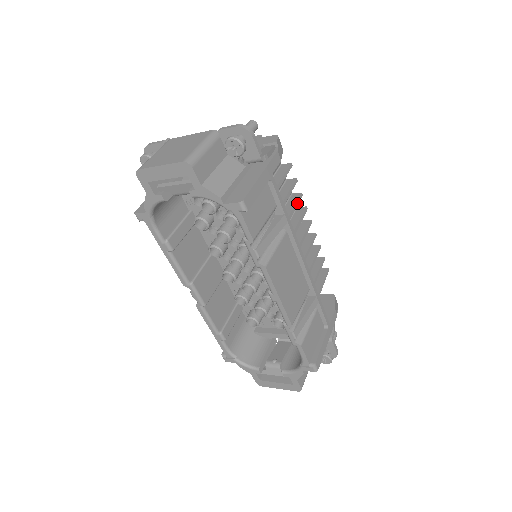
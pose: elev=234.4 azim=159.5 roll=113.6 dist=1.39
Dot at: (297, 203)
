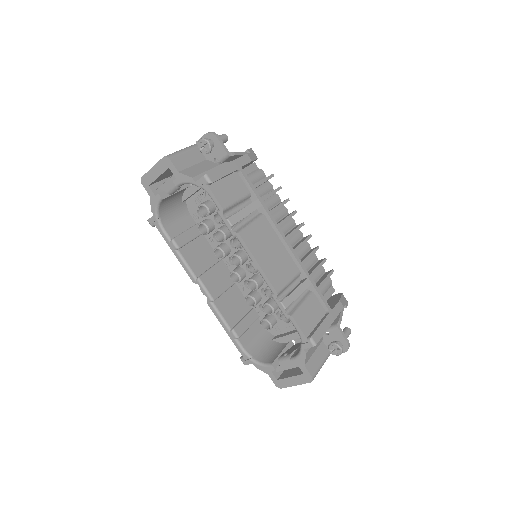
Dot at: (282, 204)
